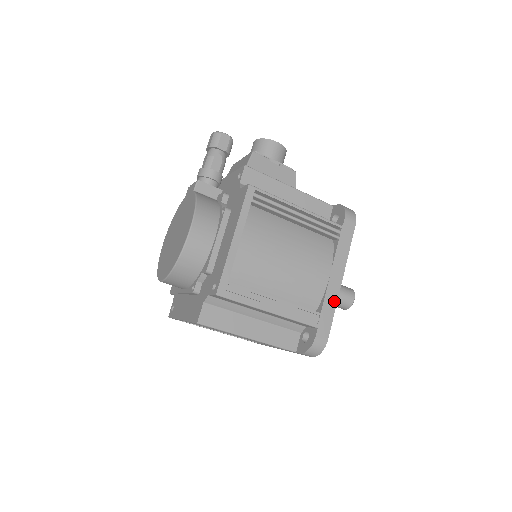
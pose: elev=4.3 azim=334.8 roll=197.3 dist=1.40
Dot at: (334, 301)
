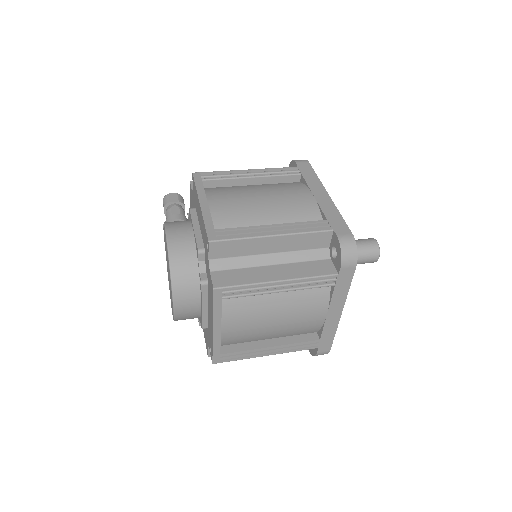
Dot at: (333, 209)
